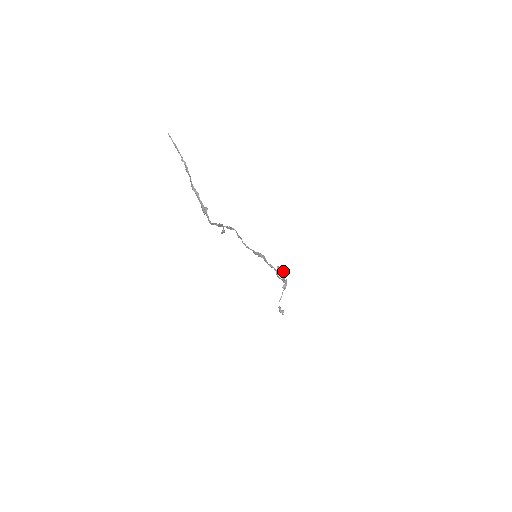
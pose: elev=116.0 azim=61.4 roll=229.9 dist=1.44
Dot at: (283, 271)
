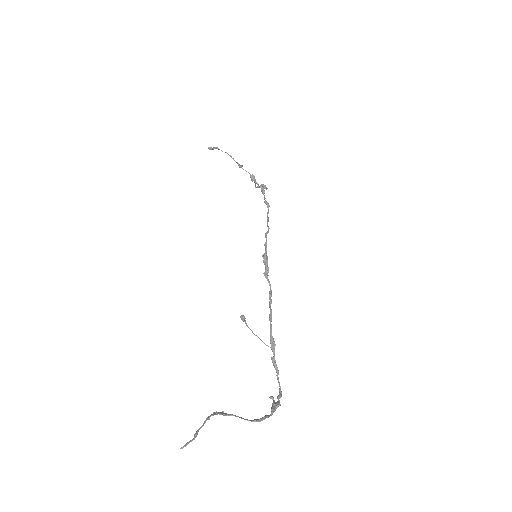
Dot at: occluded
